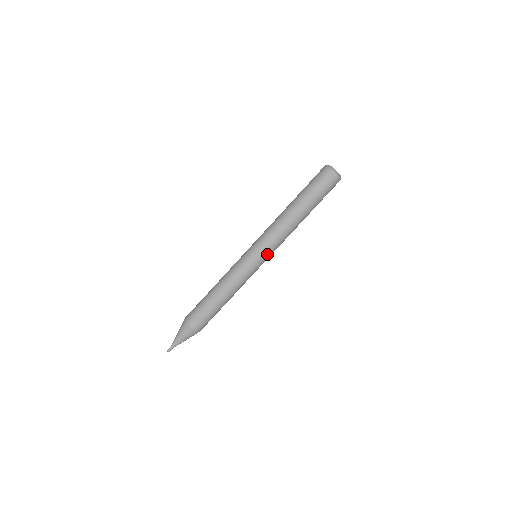
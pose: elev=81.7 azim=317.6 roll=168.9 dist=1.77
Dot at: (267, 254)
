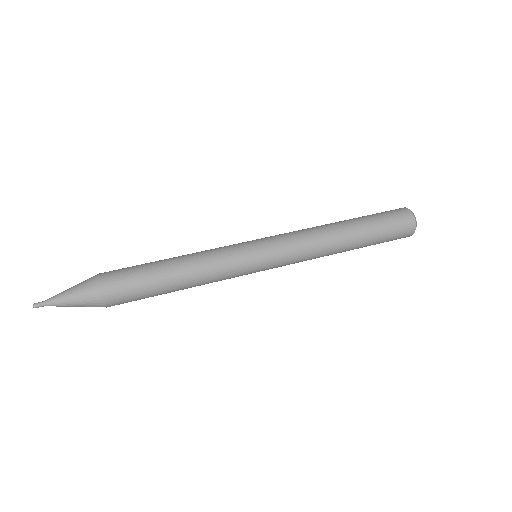
Dot at: (275, 262)
